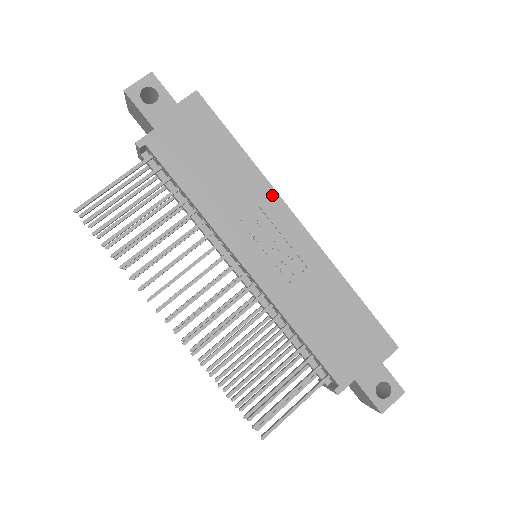
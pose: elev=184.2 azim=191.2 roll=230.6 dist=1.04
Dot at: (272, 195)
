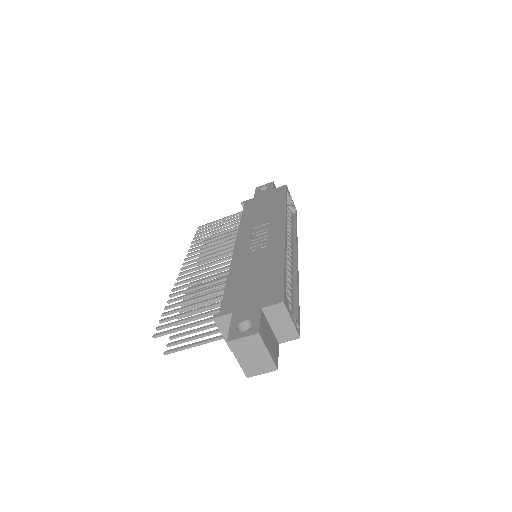
Dot at: (282, 218)
